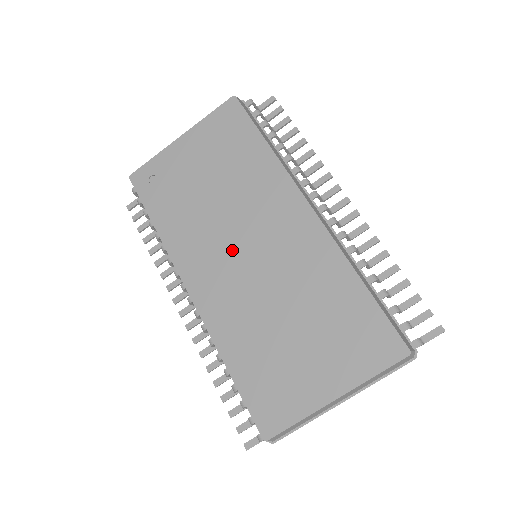
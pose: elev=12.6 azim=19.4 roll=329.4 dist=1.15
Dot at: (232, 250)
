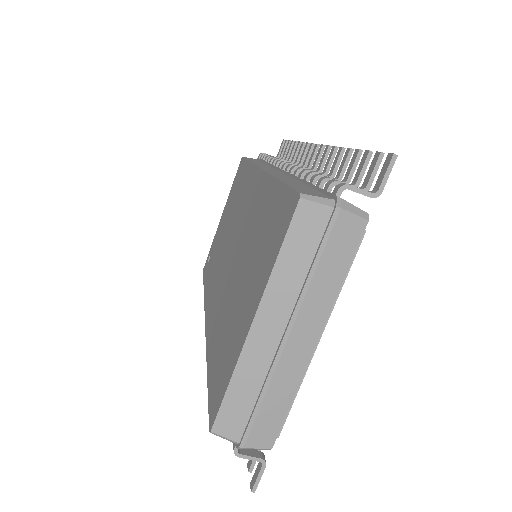
Dot at: (225, 258)
